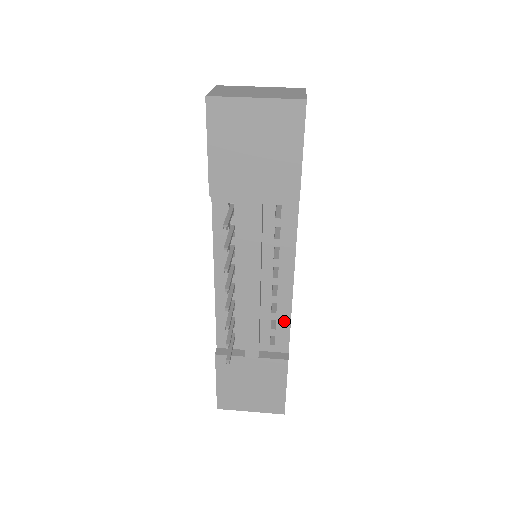
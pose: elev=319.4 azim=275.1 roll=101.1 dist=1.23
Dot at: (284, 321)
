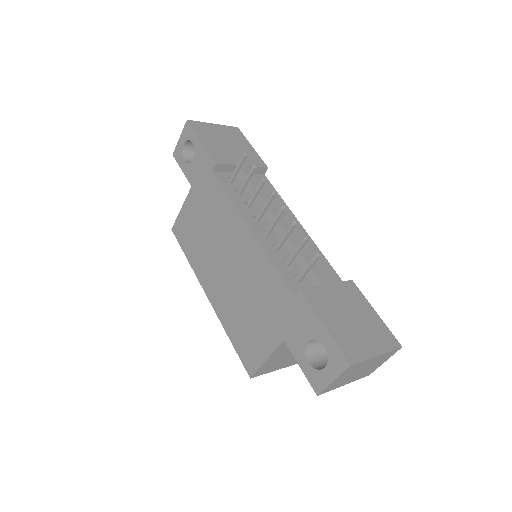
Dot at: (320, 257)
